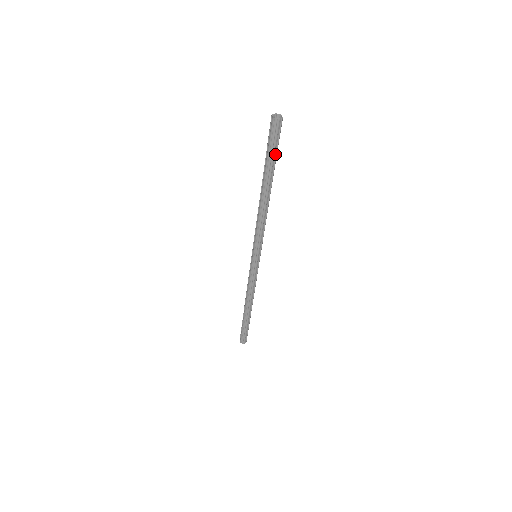
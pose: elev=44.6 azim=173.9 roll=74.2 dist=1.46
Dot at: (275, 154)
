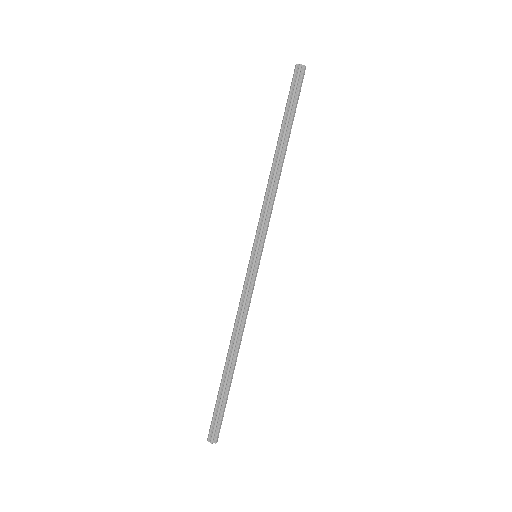
Dot at: (294, 106)
